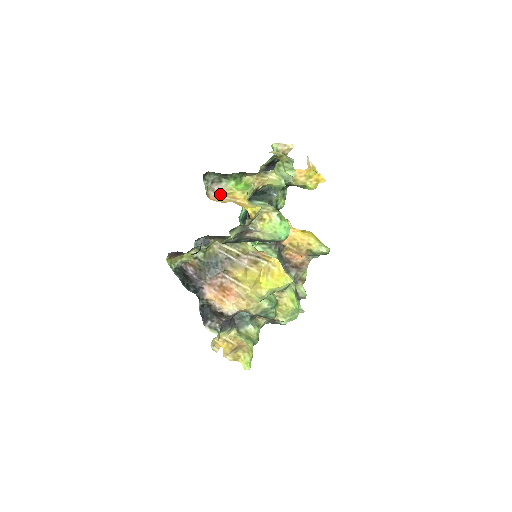
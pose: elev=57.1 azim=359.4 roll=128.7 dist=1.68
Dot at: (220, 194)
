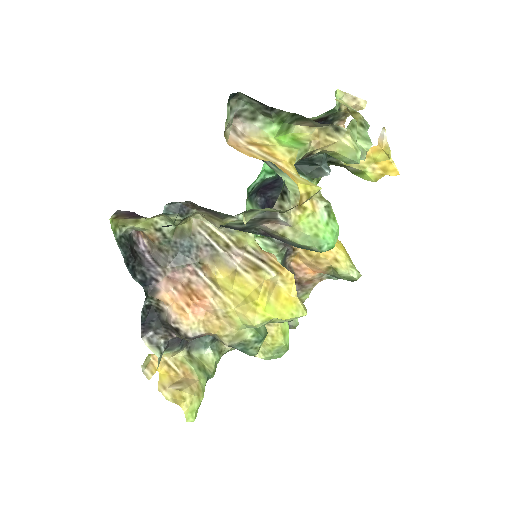
Dot at: (246, 141)
